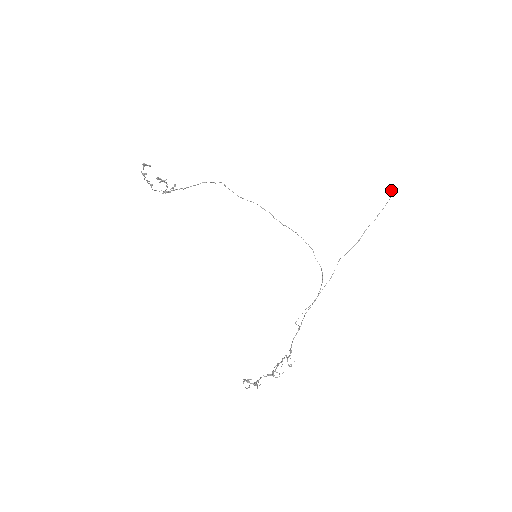
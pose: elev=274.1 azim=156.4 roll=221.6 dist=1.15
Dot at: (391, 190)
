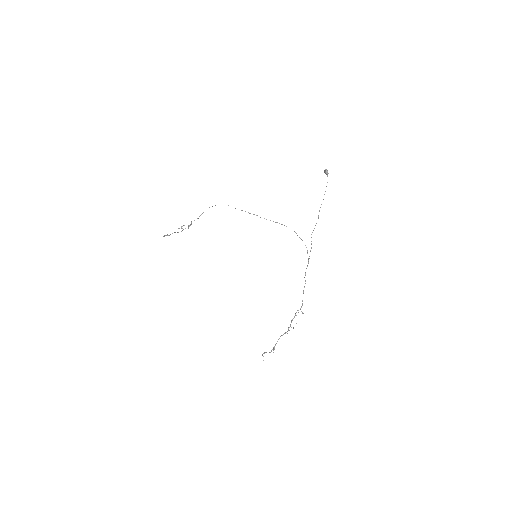
Dot at: (326, 174)
